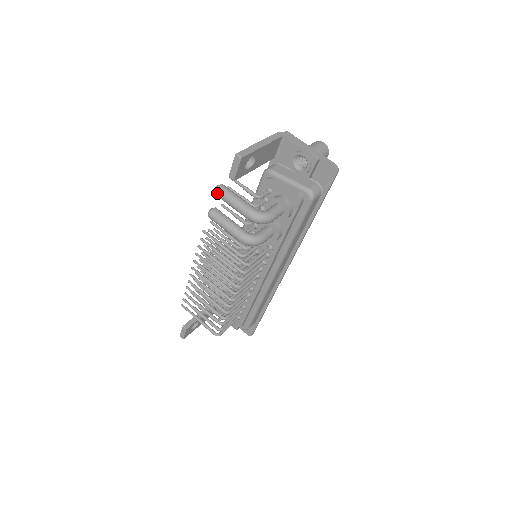
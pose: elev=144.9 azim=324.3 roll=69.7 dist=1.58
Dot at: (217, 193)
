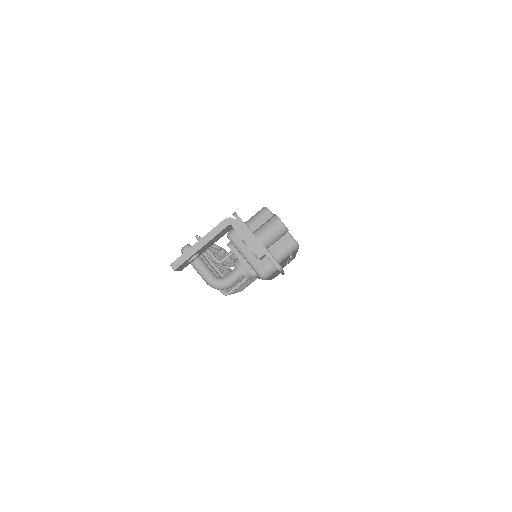
Dot at: occluded
